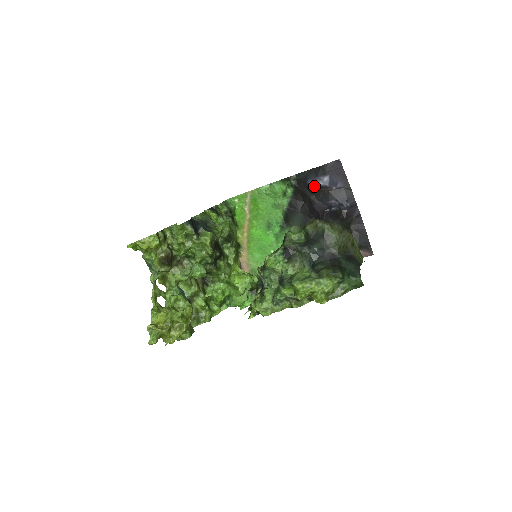
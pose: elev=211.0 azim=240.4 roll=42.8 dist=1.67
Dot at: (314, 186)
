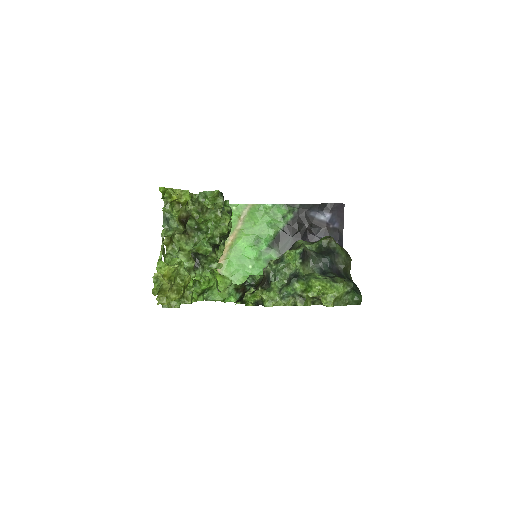
Dot at: (315, 218)
